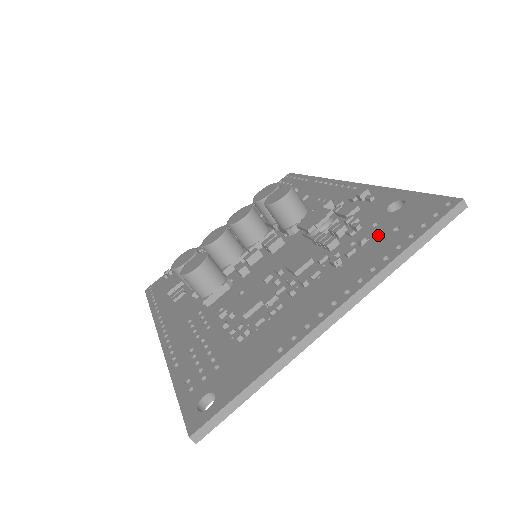
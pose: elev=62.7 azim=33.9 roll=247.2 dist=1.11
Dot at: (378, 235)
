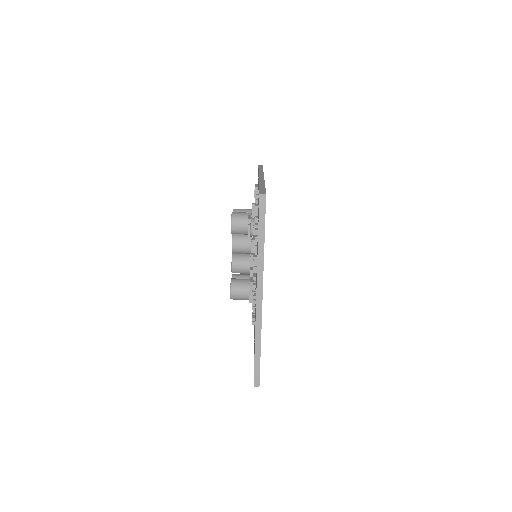
Dot at: occluded
